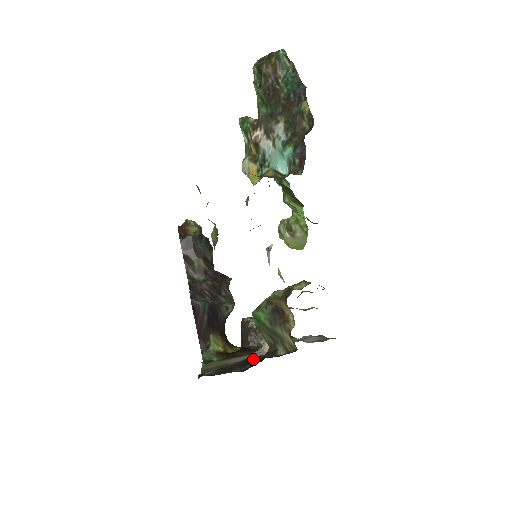
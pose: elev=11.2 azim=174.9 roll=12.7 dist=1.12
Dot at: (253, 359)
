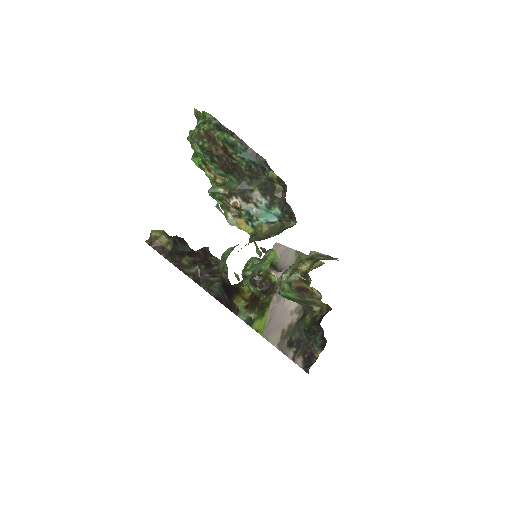
Dot at: (308, 327)
